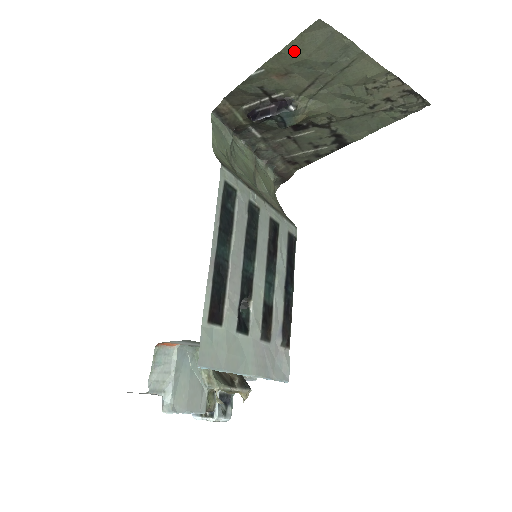
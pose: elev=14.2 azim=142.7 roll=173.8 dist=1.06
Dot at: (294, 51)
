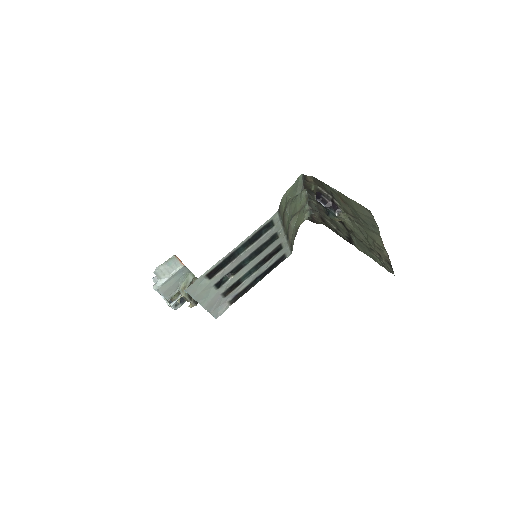
Dot at: (354, 204)
